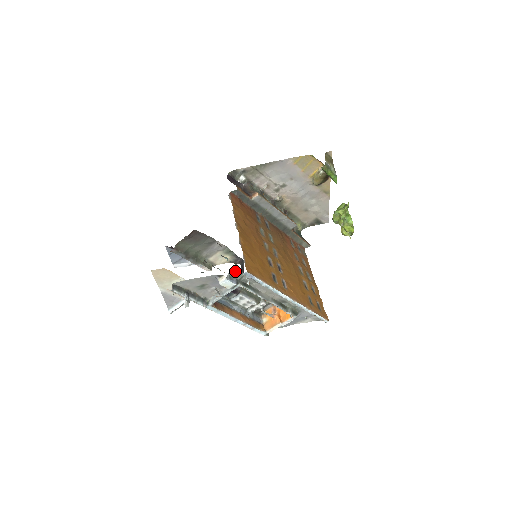
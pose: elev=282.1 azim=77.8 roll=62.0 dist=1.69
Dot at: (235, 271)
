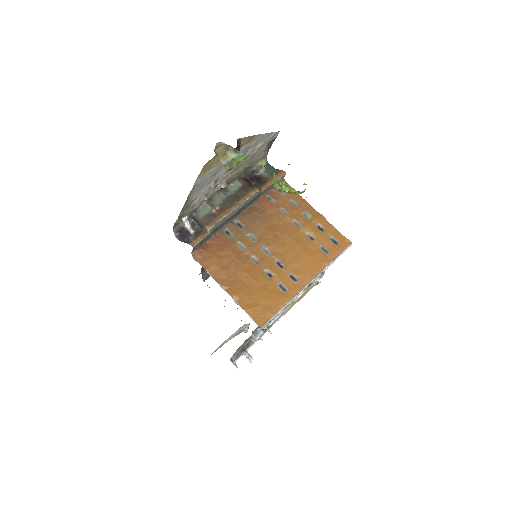
Dot at: (254, 330)
